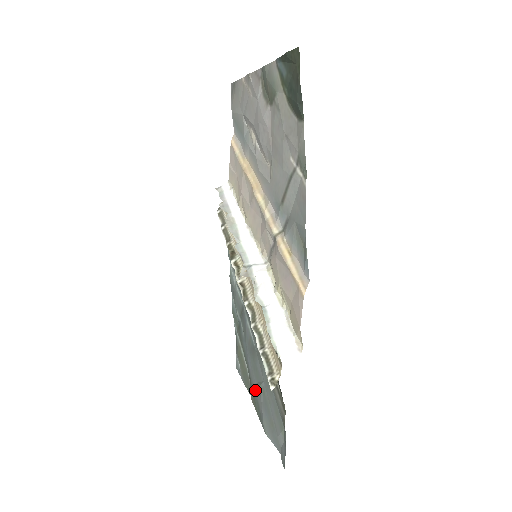
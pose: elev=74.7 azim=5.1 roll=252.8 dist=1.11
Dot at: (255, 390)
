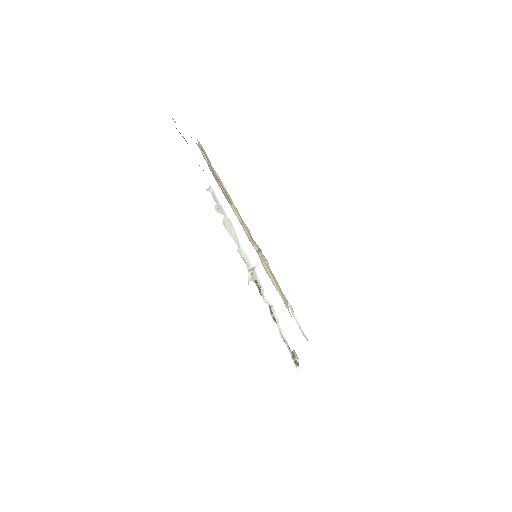
Dot at: occluded
